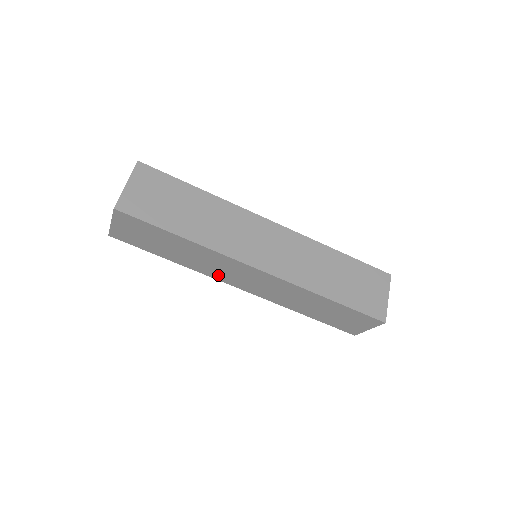
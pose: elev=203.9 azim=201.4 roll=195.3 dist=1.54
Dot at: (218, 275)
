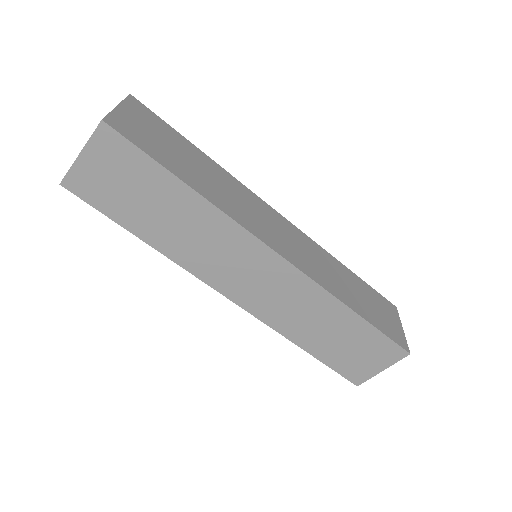
Dot at: (209, 271)
